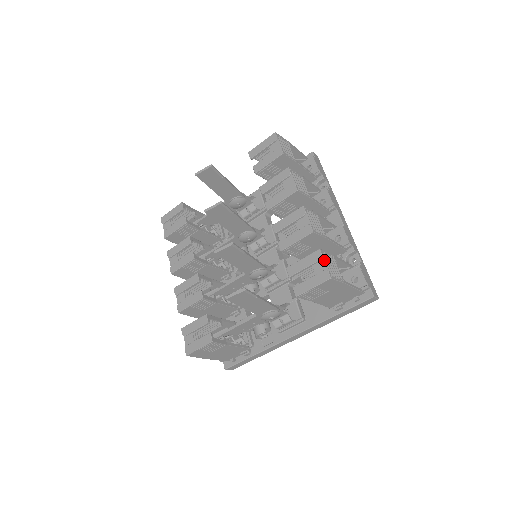
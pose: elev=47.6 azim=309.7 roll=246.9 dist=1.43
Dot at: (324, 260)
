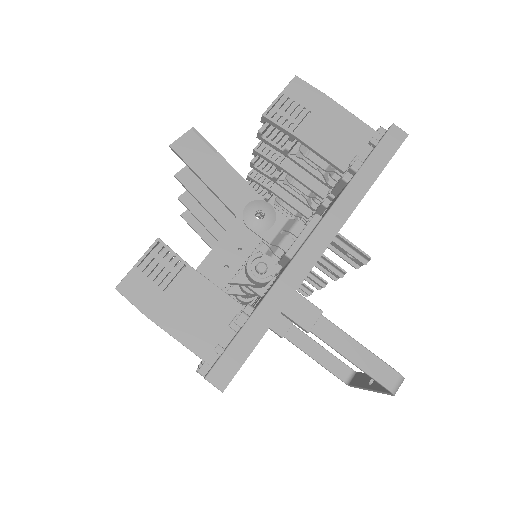
Dot at: occluded
